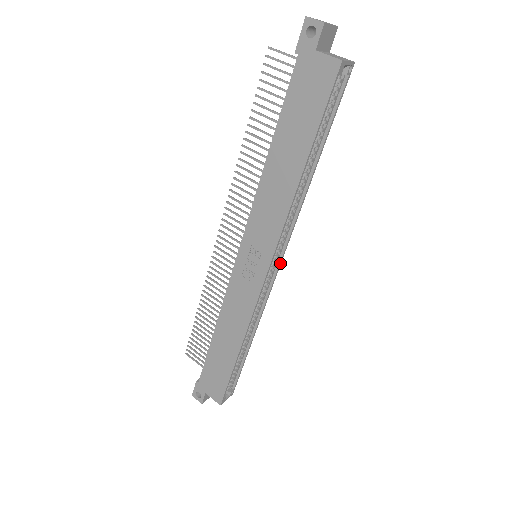
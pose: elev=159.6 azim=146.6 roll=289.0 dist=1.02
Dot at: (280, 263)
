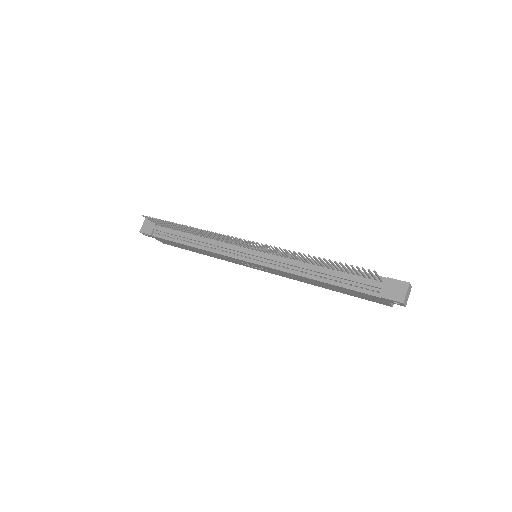
Dot at: occluded
